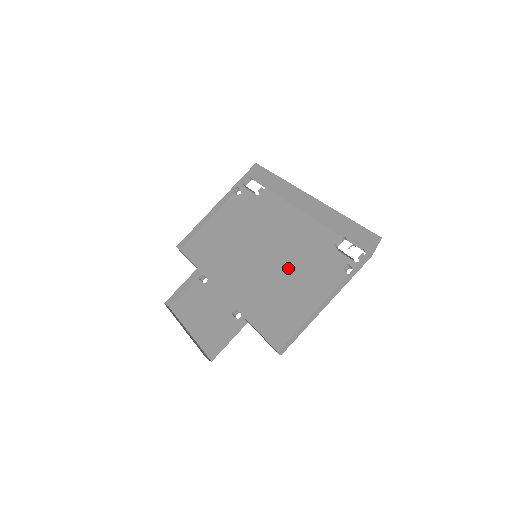
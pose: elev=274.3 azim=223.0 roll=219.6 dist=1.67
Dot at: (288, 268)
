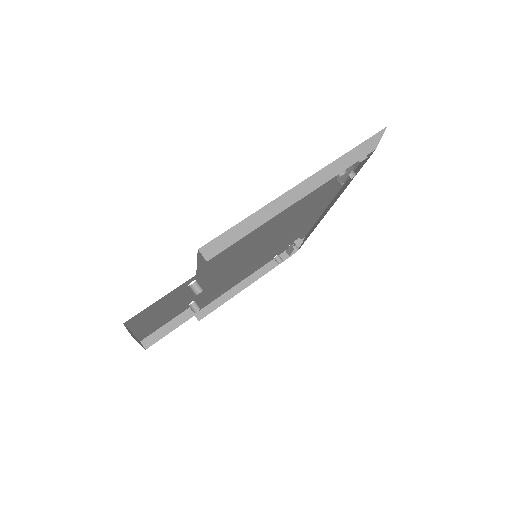
Dot at: occluded
